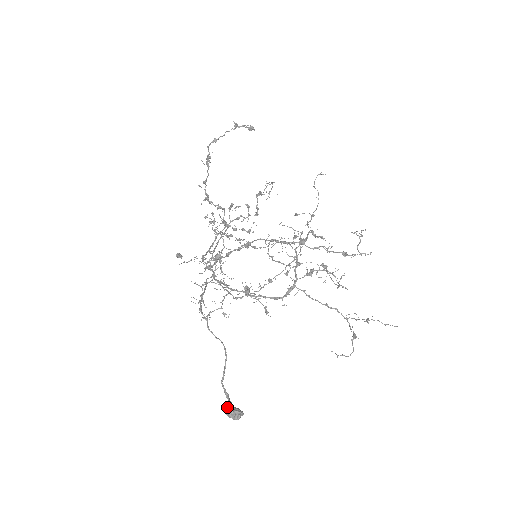
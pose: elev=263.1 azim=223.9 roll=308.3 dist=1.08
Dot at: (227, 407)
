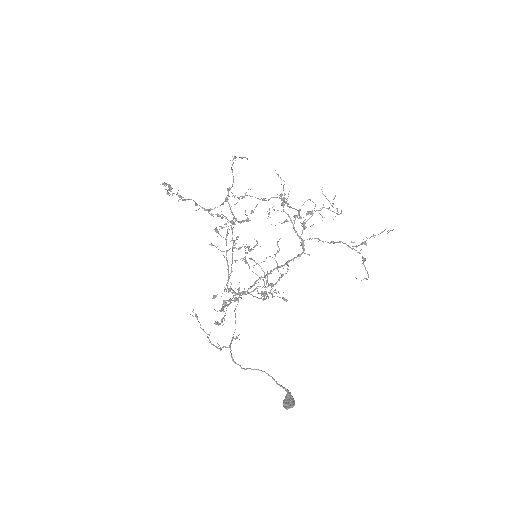
Dot at: (283, 405)
